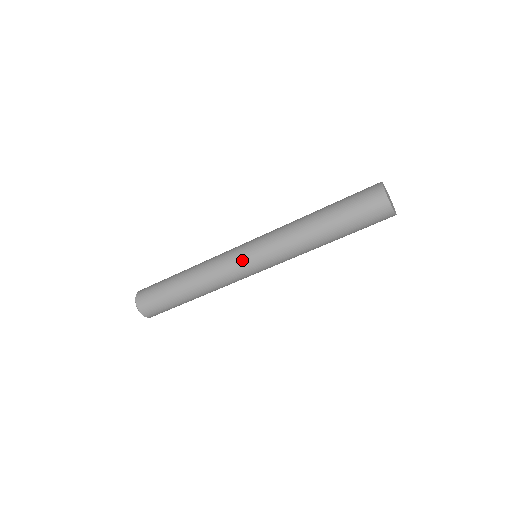
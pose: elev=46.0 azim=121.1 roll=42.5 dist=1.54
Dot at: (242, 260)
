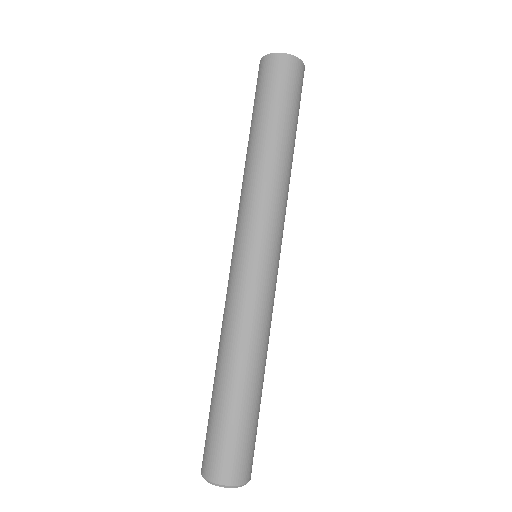
Dot at: (231, 265)
